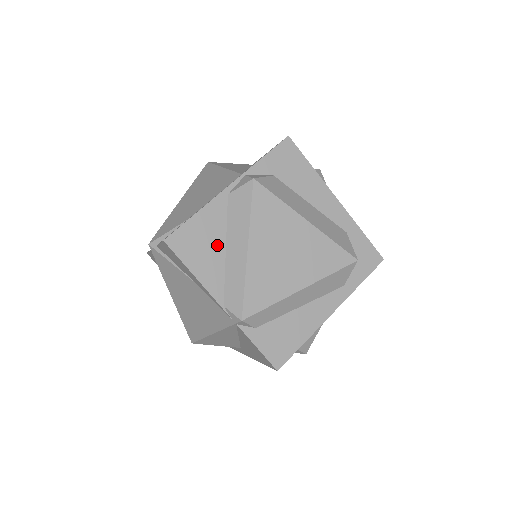
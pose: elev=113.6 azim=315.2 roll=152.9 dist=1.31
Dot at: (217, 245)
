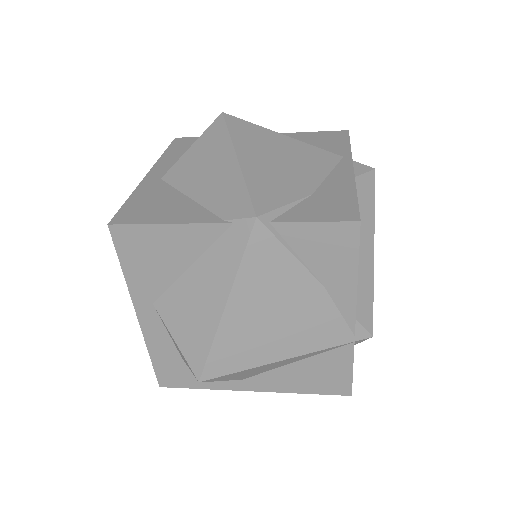
Dot at: occluded
